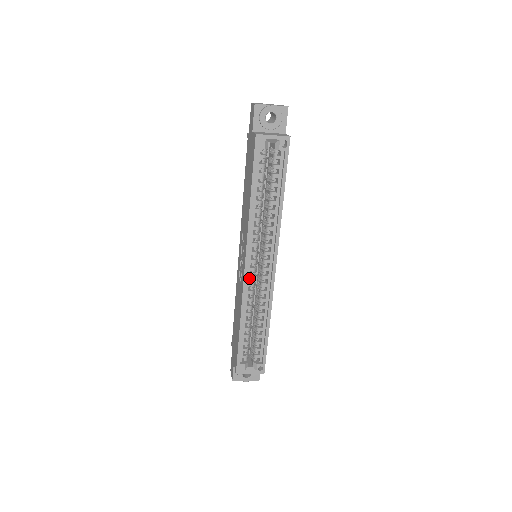
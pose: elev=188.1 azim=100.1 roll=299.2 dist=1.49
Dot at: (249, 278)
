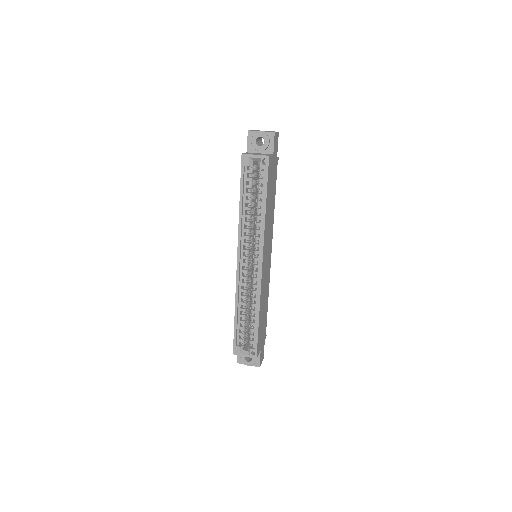
Dot at: (242, 272)
